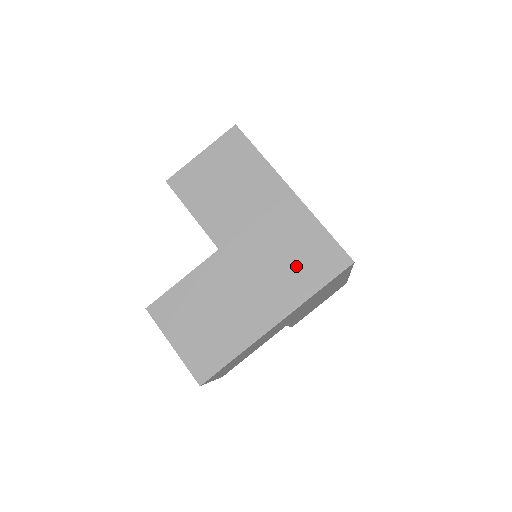
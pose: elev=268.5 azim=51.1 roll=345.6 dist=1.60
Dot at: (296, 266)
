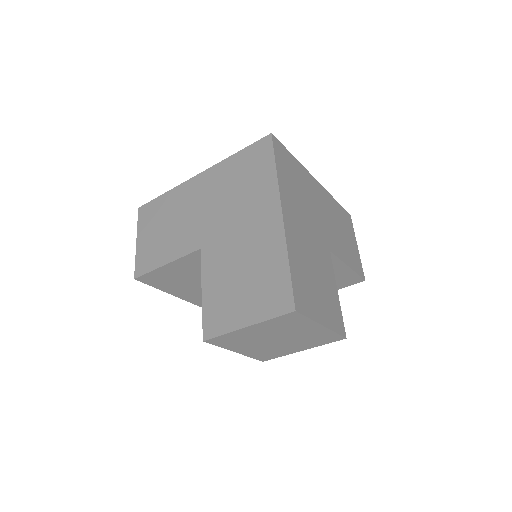
Dot at: (248, 183)
